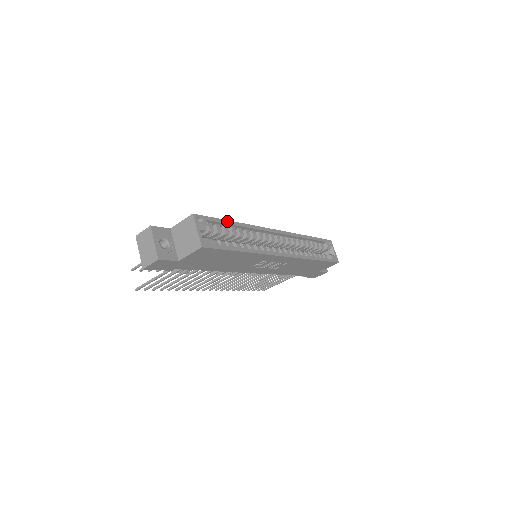
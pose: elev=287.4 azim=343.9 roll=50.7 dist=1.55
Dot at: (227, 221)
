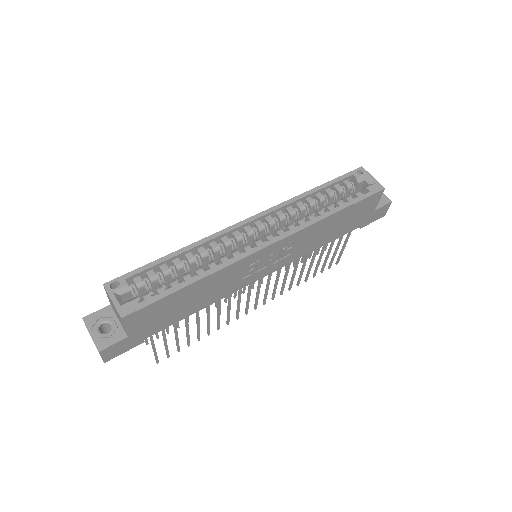
Dot at: (160, 260)
